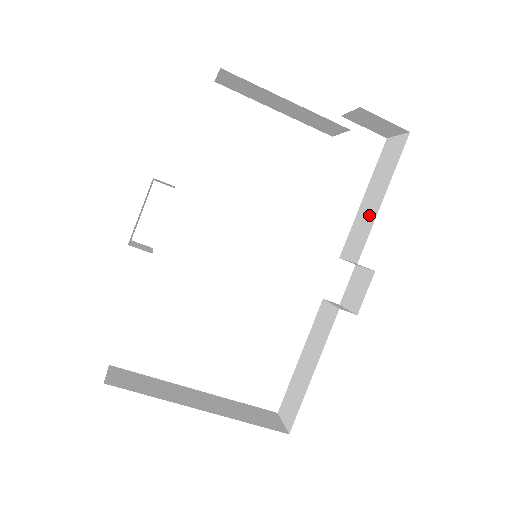
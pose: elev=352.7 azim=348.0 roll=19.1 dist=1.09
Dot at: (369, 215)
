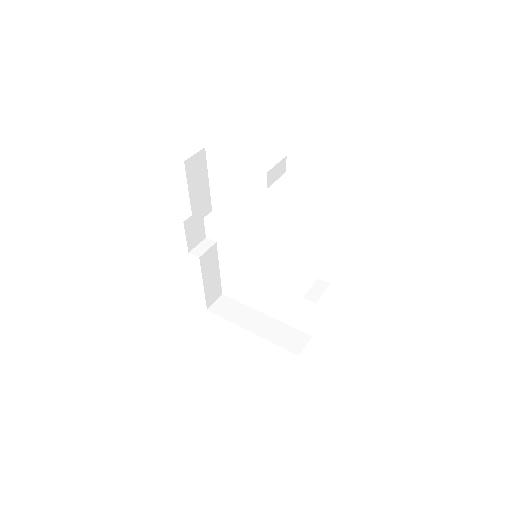
Dot at: occluded
